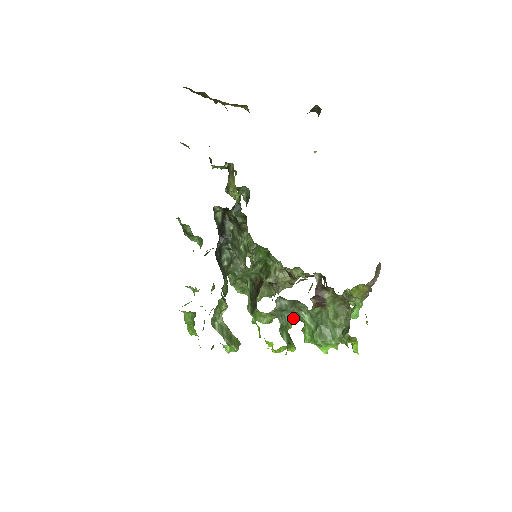
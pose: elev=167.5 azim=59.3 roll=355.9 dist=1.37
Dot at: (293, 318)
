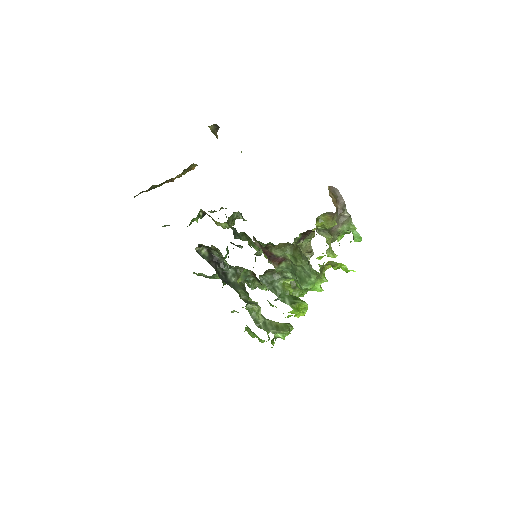
Dot at: (289, 282)
